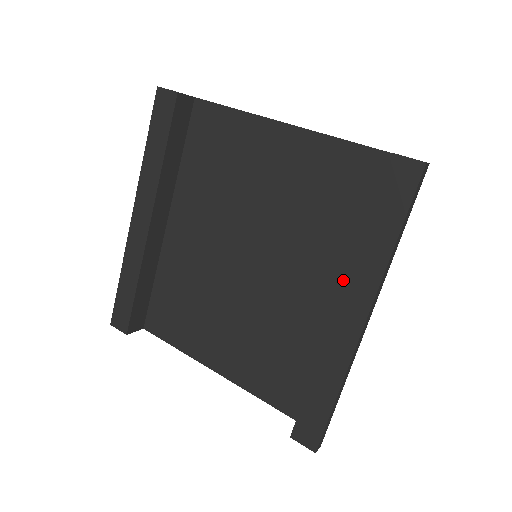
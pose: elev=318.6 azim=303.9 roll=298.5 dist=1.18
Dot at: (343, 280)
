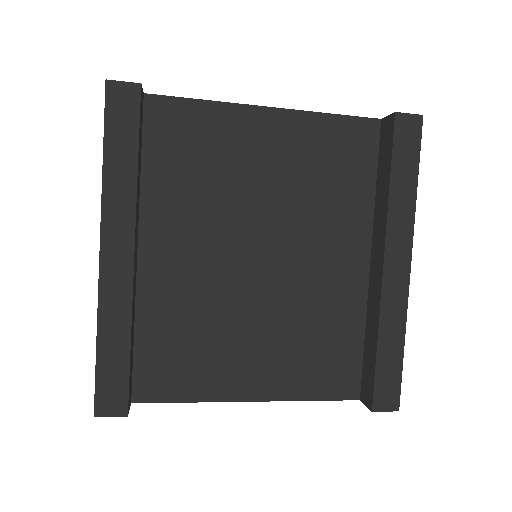
Dot at: (363, 243)
